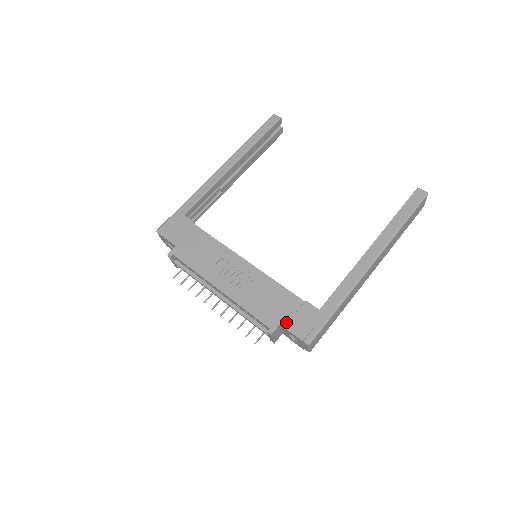
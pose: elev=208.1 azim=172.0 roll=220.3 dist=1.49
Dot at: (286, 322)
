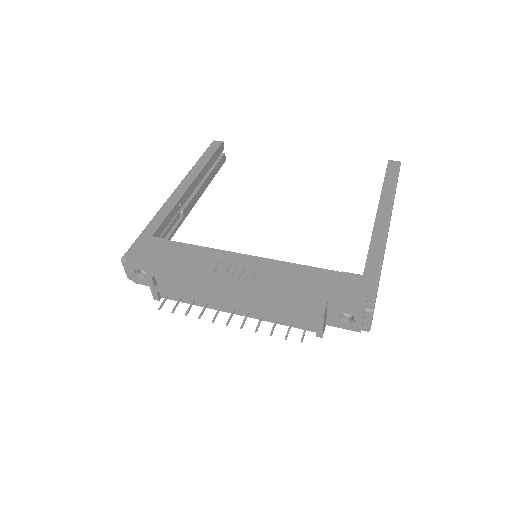
Dot at: (333, 297)
